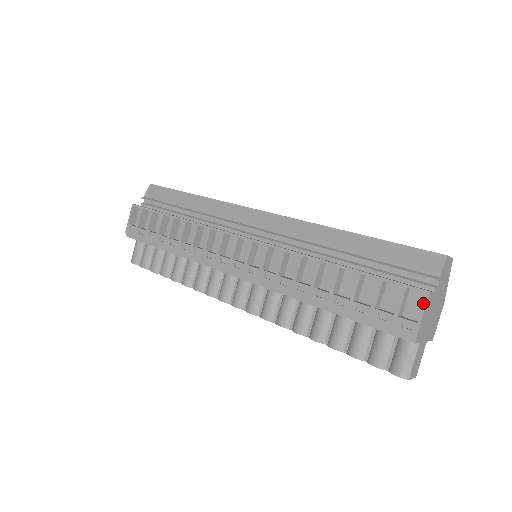
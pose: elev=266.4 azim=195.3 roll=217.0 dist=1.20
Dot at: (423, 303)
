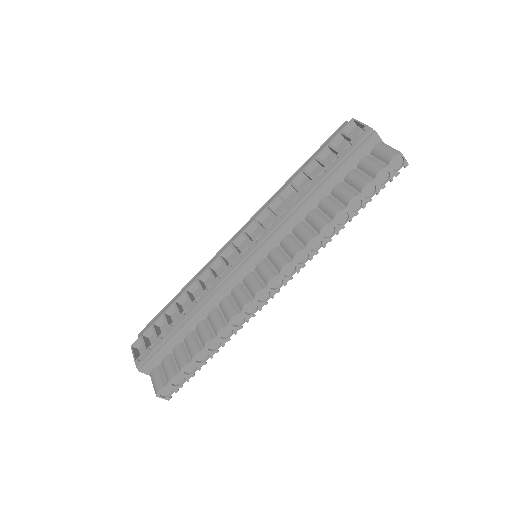
Dot at: (359, 130)
